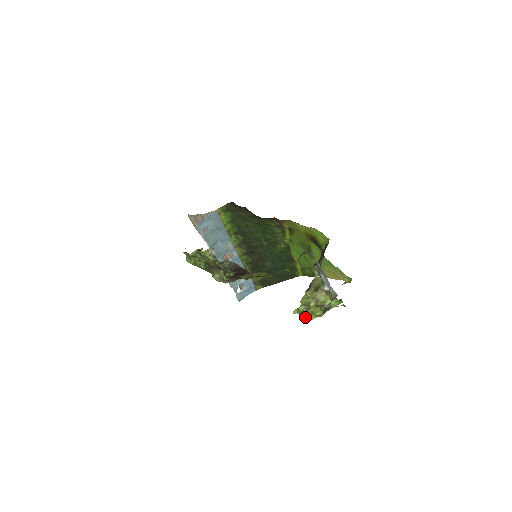
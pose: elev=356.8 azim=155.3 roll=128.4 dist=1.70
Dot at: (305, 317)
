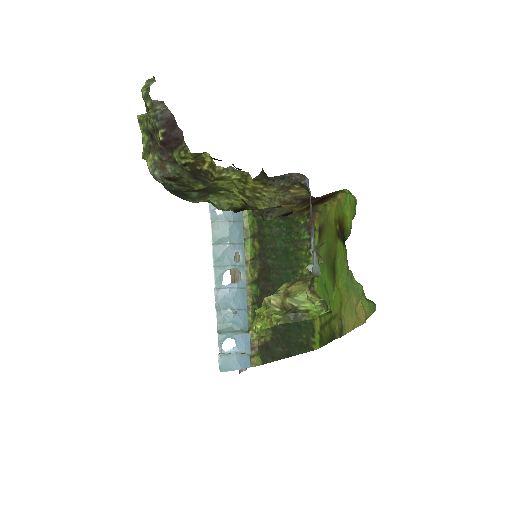
Dot at: (255, 325)
